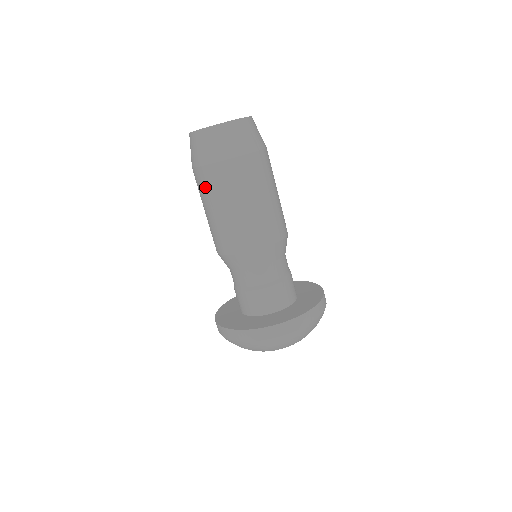
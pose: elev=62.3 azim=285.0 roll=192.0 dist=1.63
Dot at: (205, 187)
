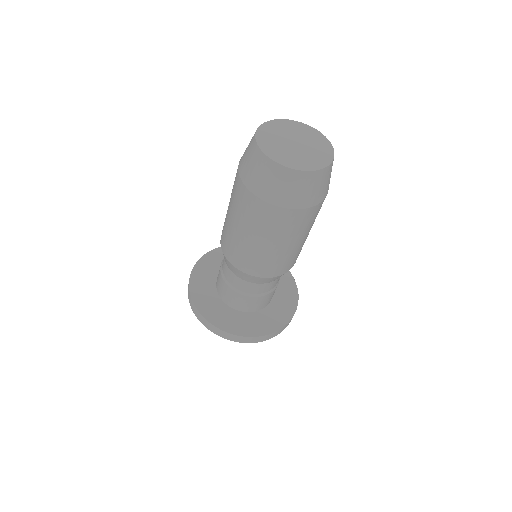
Dot at: (241, 205)
